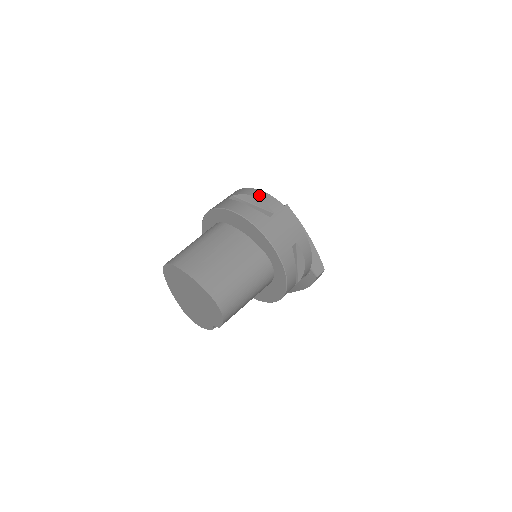
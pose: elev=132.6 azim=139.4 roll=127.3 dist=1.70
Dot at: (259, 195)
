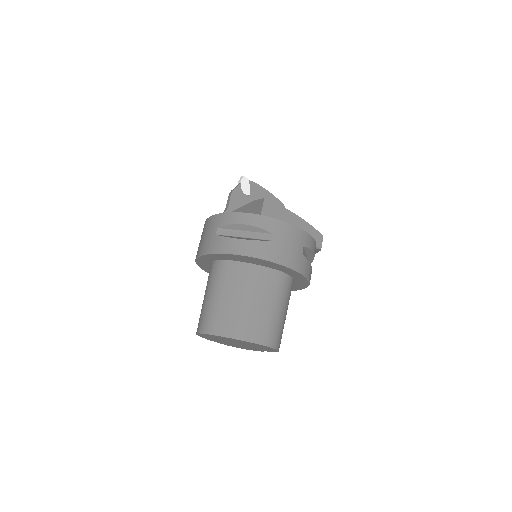
Dot at: (247, 220)
